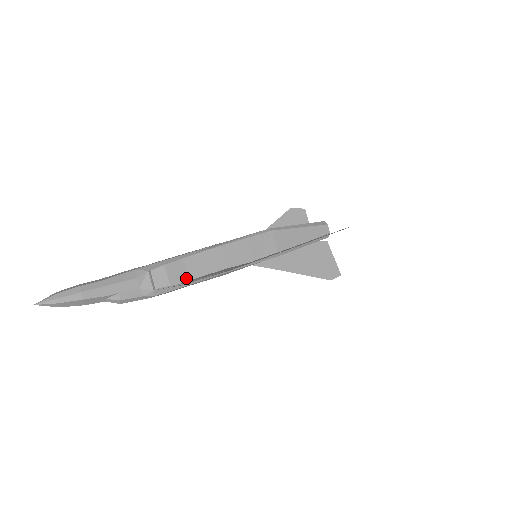
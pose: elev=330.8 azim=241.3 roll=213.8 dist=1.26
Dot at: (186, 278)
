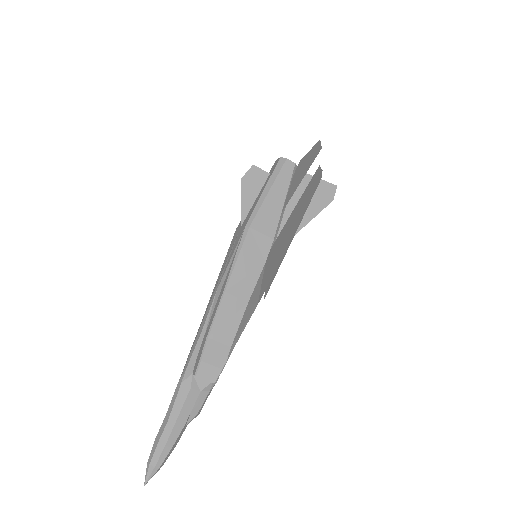
Dot at: (227, 349)
